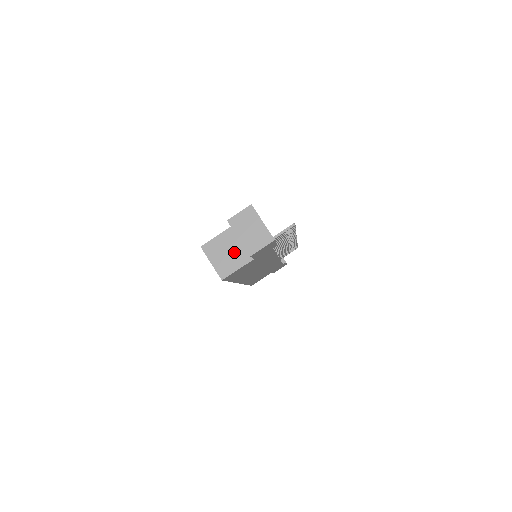
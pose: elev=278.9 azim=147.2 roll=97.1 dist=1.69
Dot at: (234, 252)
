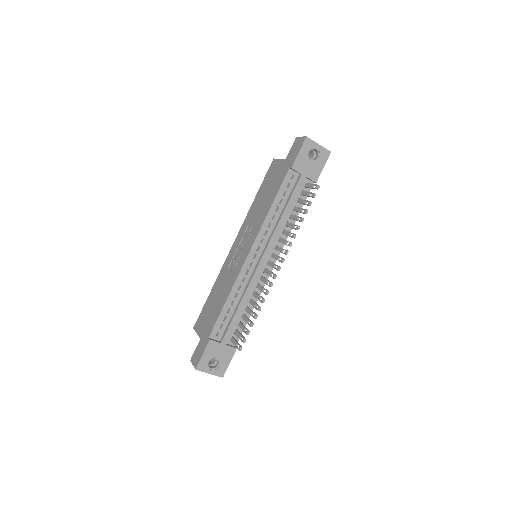
Dot at: occluded
